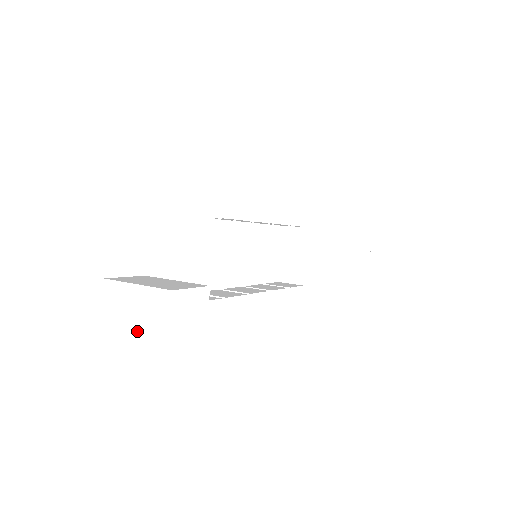
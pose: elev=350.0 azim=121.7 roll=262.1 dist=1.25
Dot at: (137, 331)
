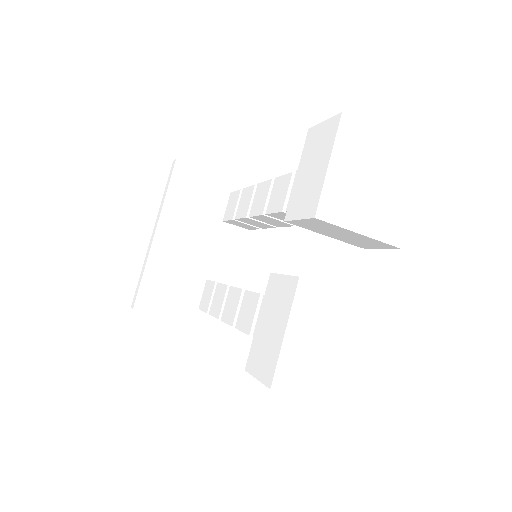
Dot at: (339, 344)
